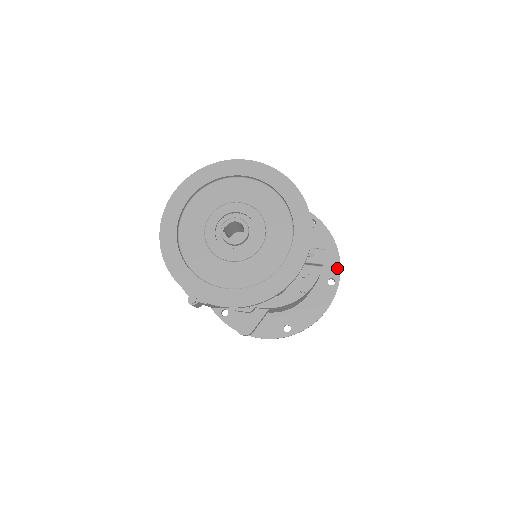
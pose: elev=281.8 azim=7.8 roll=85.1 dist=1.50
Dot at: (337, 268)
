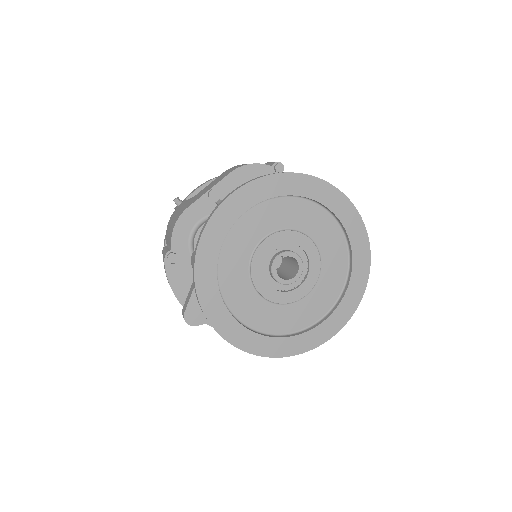
Dot at: occluded
